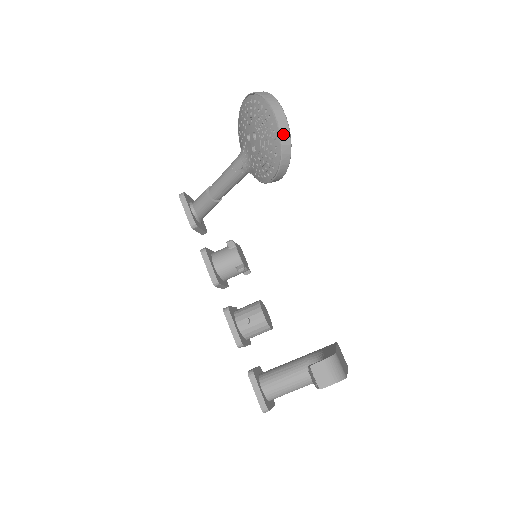
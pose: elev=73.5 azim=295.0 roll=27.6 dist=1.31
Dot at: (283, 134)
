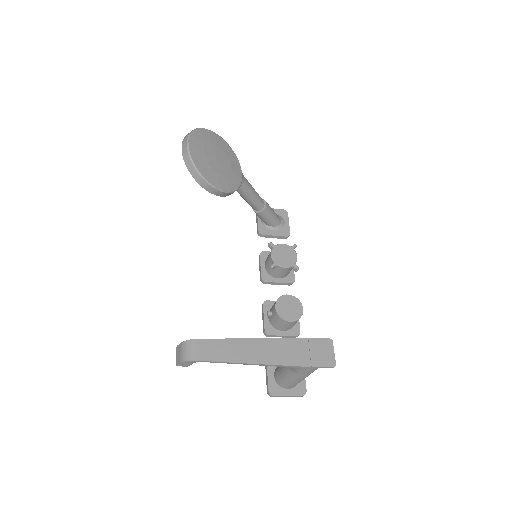
Dot at: (186, 162)
